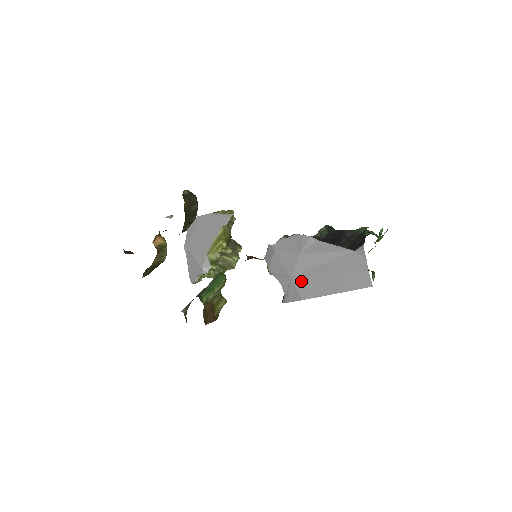
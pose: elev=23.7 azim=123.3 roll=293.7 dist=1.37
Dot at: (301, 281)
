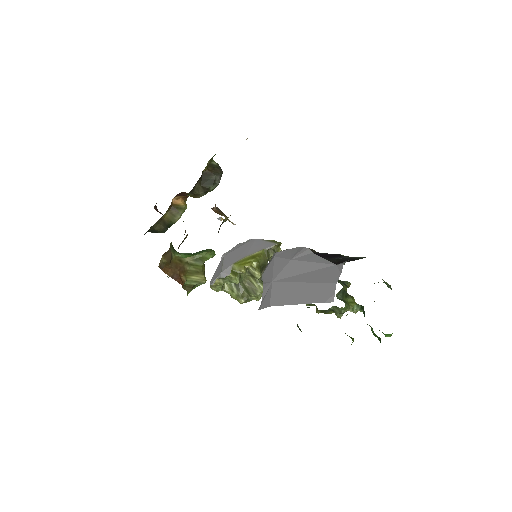
Dot at: (278, 286)
